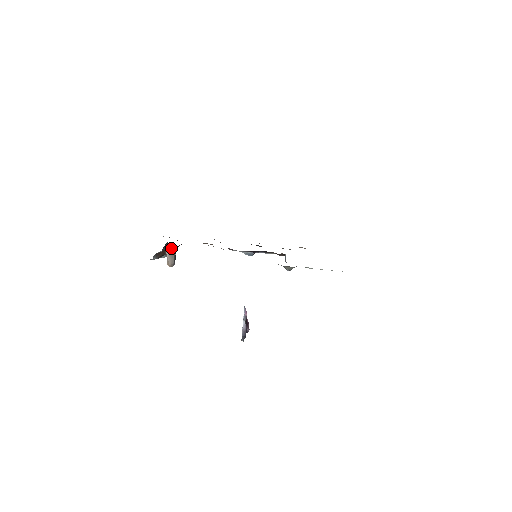
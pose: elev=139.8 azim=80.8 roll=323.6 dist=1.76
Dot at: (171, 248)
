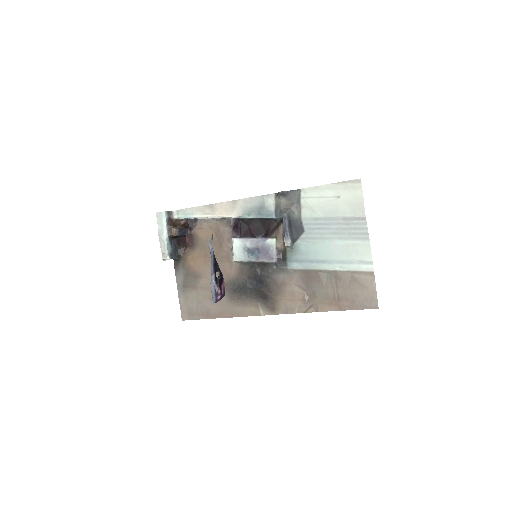
Dot at: (183, 225)
